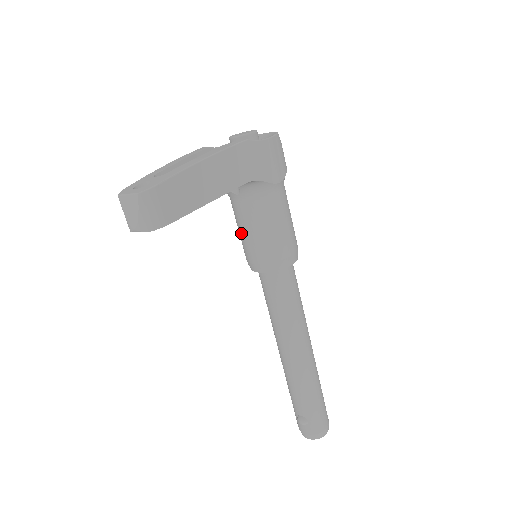
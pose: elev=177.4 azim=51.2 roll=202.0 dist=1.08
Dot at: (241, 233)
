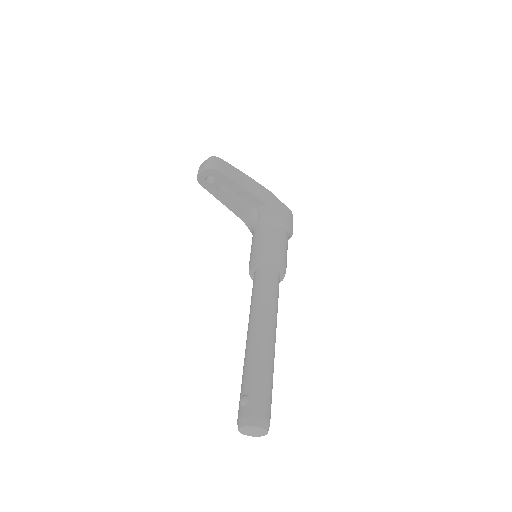
Dot at: (252, 247)
